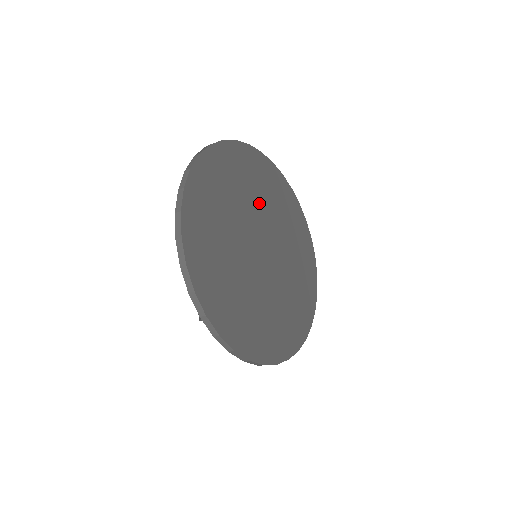
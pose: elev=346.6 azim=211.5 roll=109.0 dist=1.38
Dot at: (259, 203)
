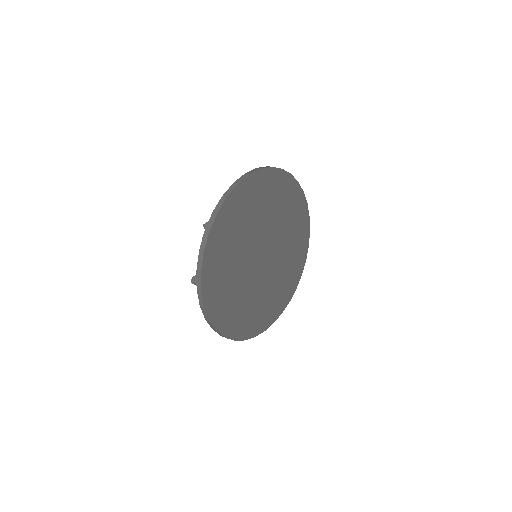
Dot at: (285, 241)
